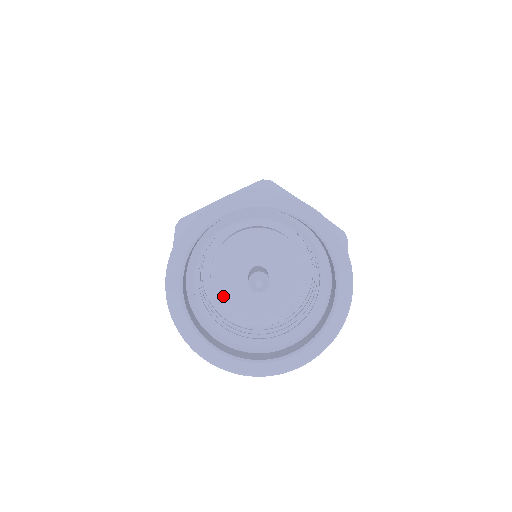
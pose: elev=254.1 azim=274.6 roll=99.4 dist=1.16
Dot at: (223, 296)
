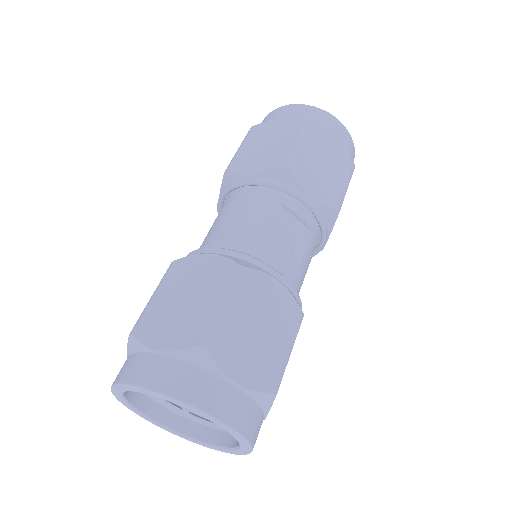
Dot at: occluded
